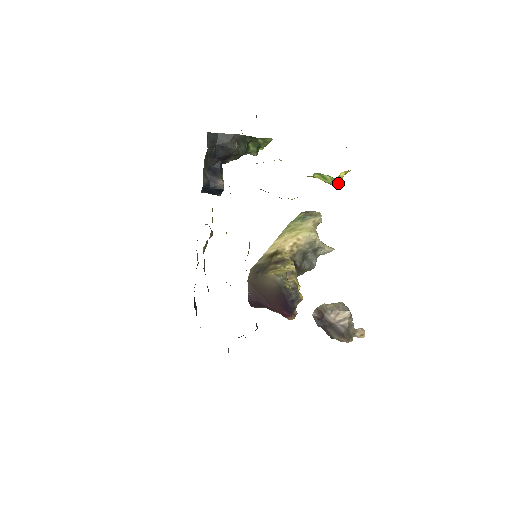
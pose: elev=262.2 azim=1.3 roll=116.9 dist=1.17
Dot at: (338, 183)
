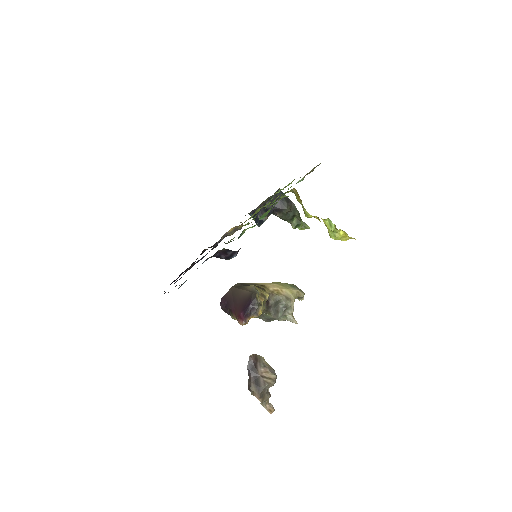
Dot at: (336, 238)
